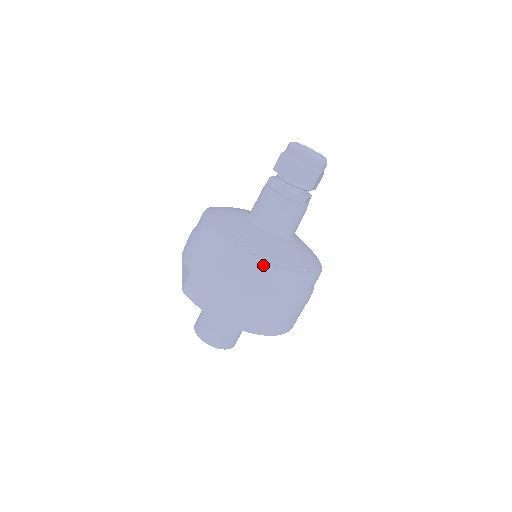
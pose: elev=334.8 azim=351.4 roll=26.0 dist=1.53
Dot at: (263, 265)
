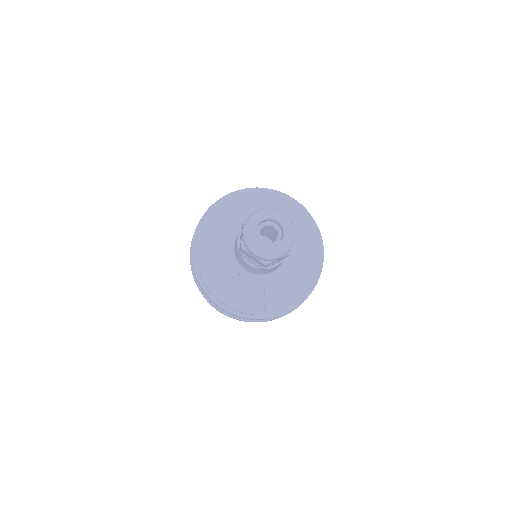
Dot at: (210, 299)
